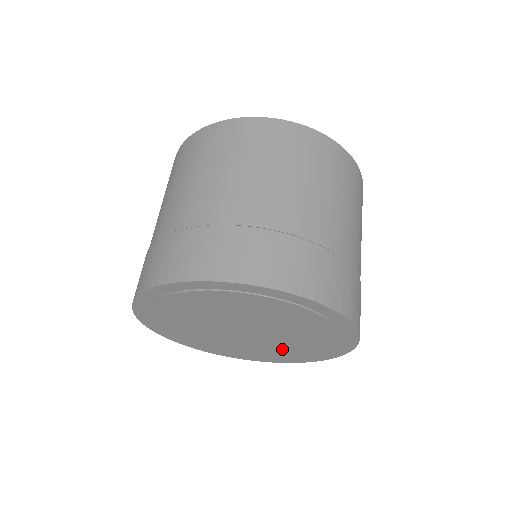
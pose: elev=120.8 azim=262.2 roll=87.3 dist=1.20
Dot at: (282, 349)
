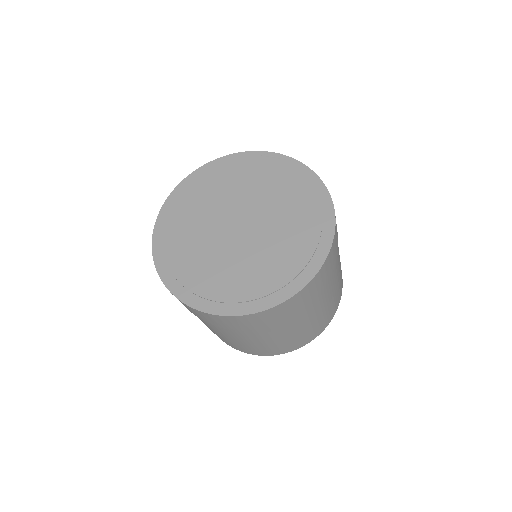
Dot at: (260, 265)
